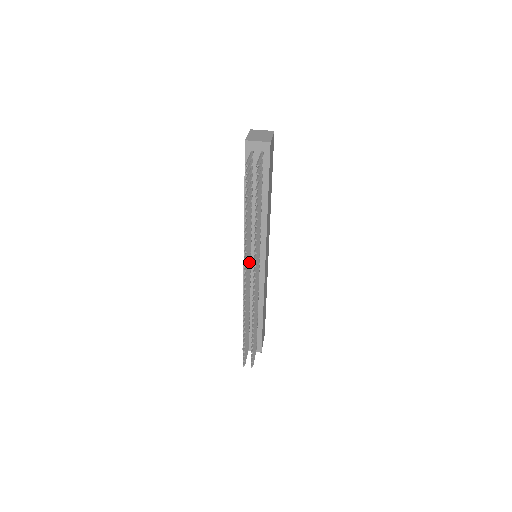
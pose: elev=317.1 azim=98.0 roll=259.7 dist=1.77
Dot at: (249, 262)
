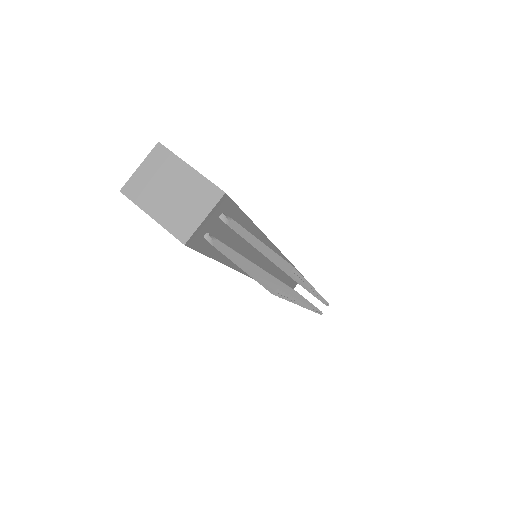
Dot at: occluded
